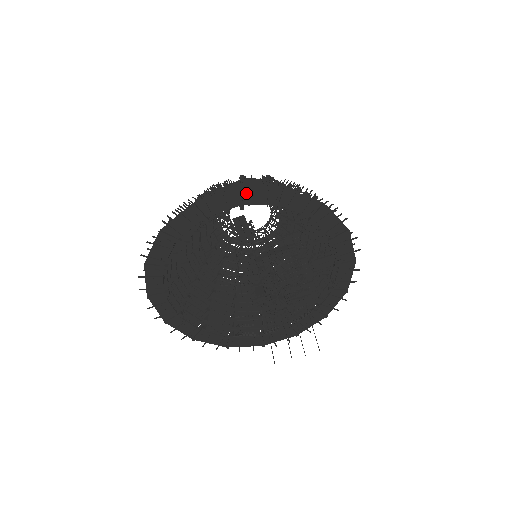
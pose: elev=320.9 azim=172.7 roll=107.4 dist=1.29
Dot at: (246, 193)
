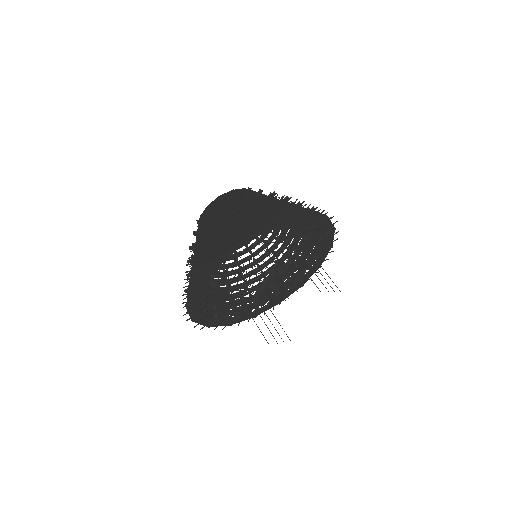
Dot at: (325, 220)
